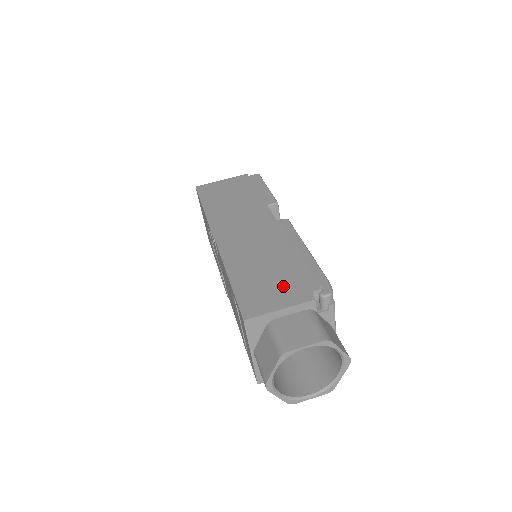
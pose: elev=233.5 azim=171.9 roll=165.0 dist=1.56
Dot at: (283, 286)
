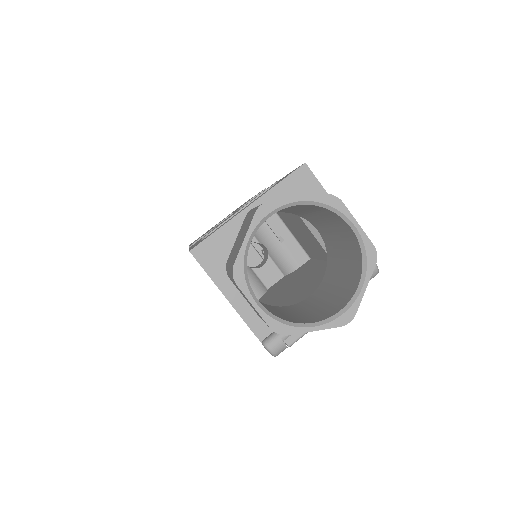
Dot at: occluded
